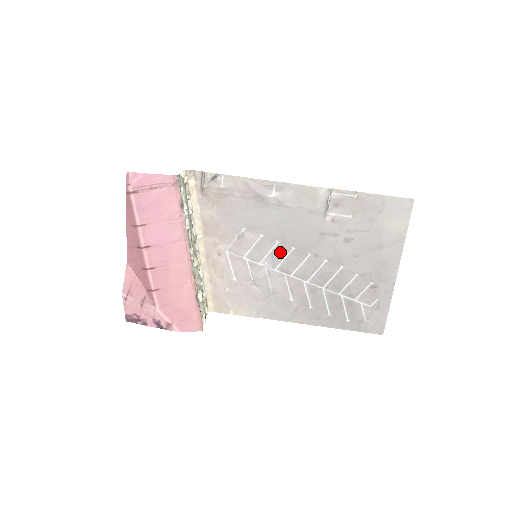
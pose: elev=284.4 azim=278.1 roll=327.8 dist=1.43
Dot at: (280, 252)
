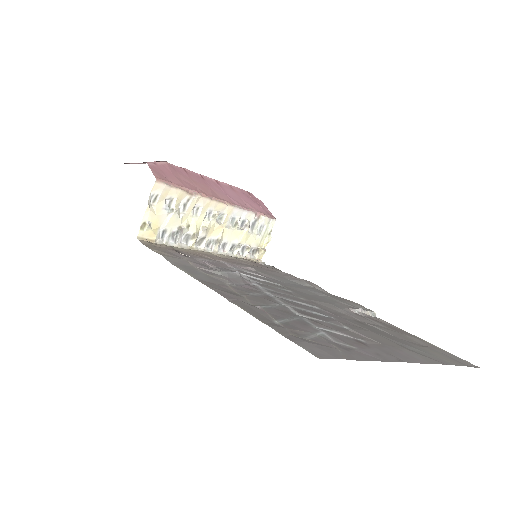
Dot at: (272, 285)
